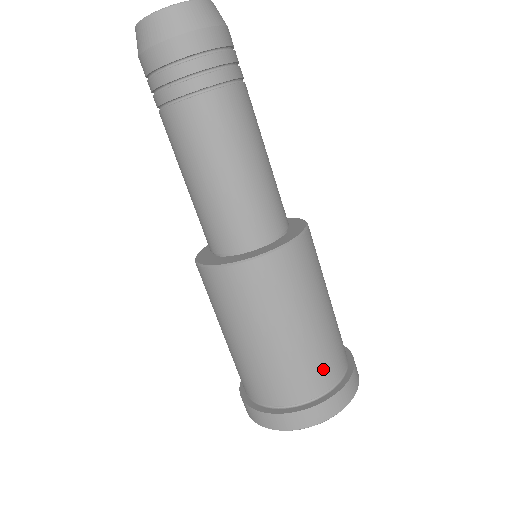
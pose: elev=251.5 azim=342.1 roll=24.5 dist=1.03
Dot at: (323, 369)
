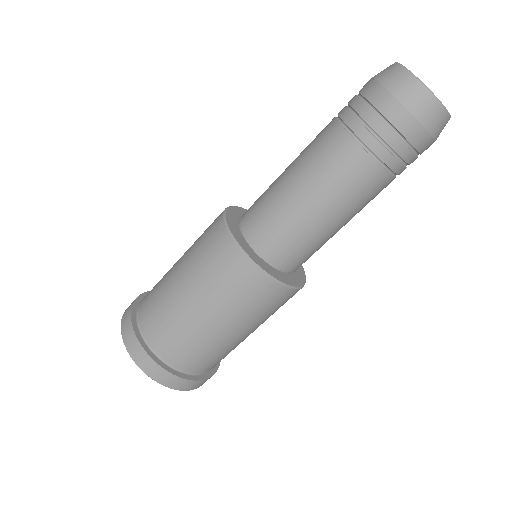
Dot at: (195, 358)
